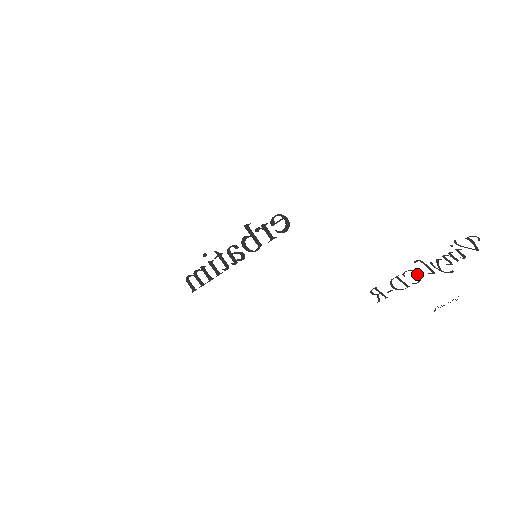
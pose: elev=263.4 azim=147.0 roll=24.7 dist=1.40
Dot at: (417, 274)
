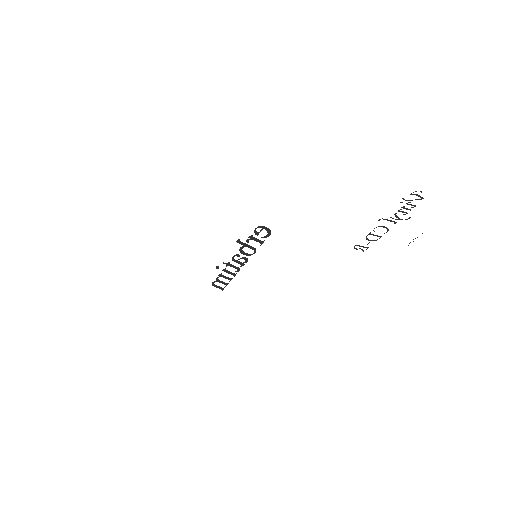
Dot at: (384, 227)
